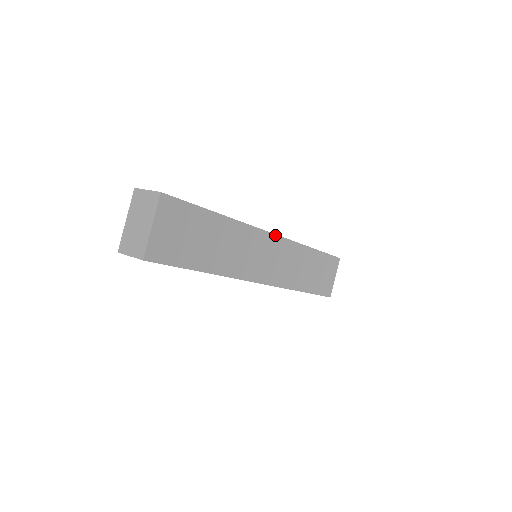
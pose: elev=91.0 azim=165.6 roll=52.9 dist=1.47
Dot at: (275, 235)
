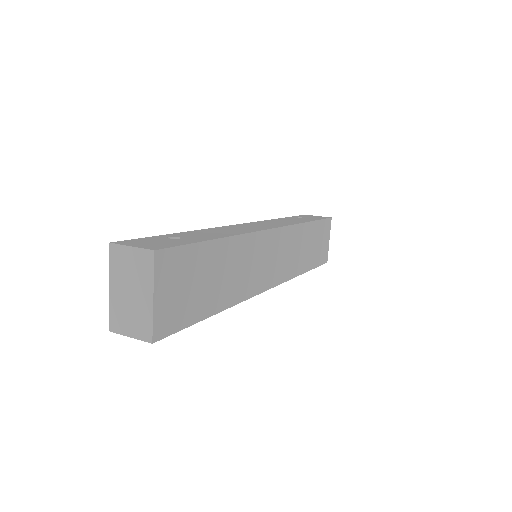
Dot at: (276, 229)
